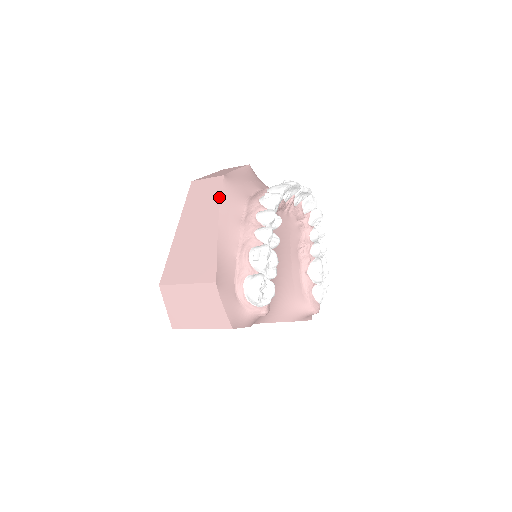
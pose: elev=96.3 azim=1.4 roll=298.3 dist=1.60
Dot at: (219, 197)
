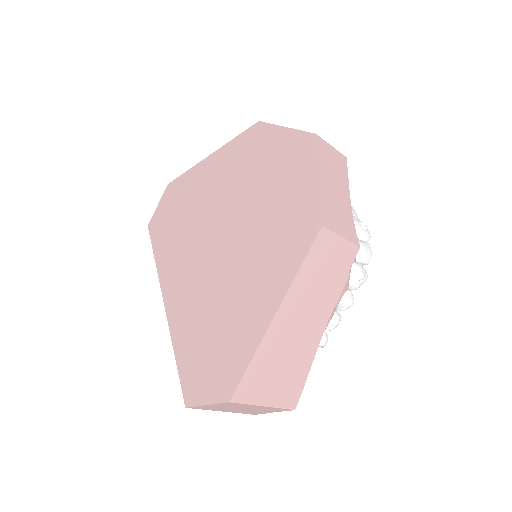
Dot at: (341, 286)
